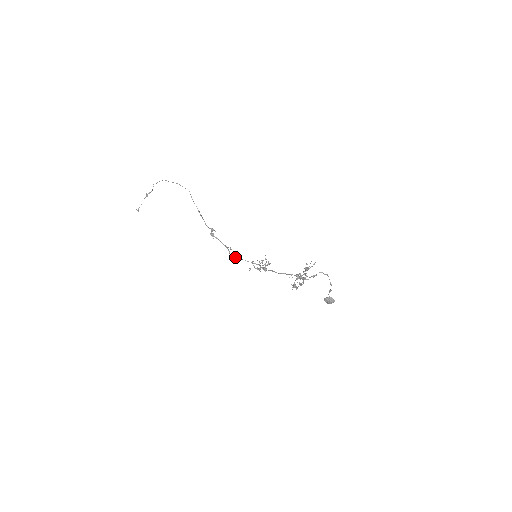
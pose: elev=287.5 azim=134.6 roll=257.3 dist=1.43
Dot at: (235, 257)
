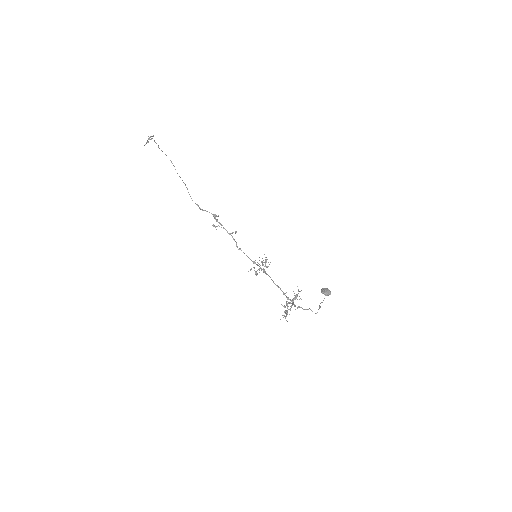
Dot at: (238, 249)
